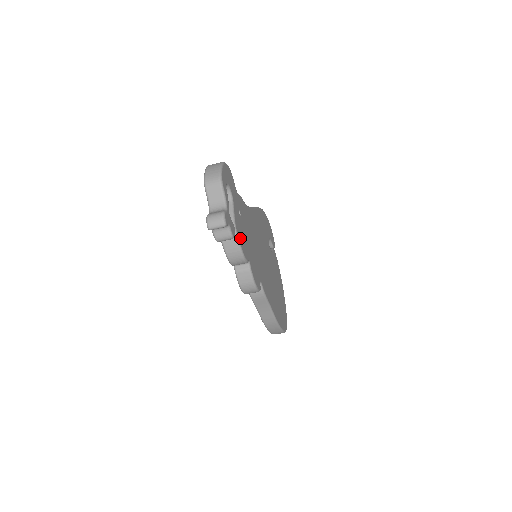
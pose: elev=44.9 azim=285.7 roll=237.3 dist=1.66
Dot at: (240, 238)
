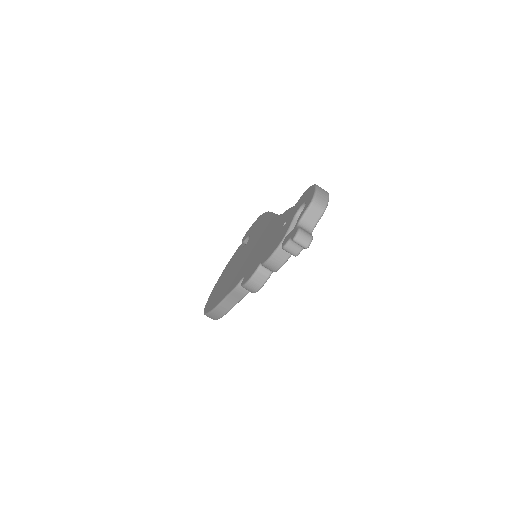
Dot at: occluded
